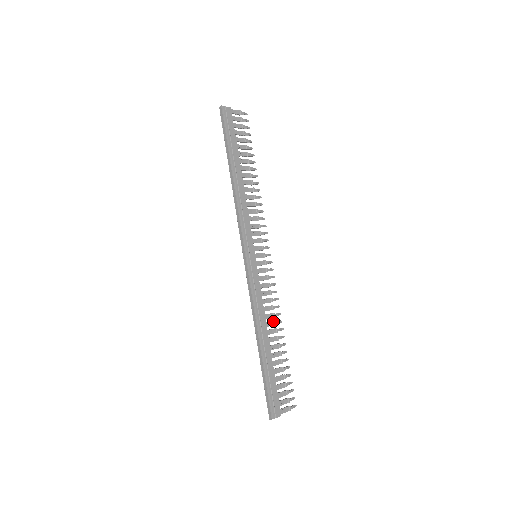
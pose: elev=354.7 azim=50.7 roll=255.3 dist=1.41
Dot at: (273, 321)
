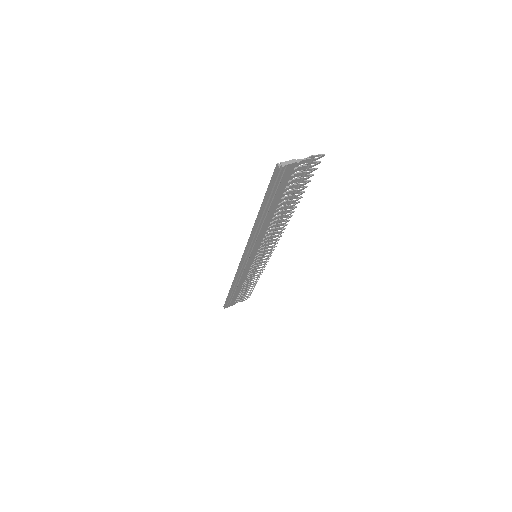
Dot at: (252, 278)
